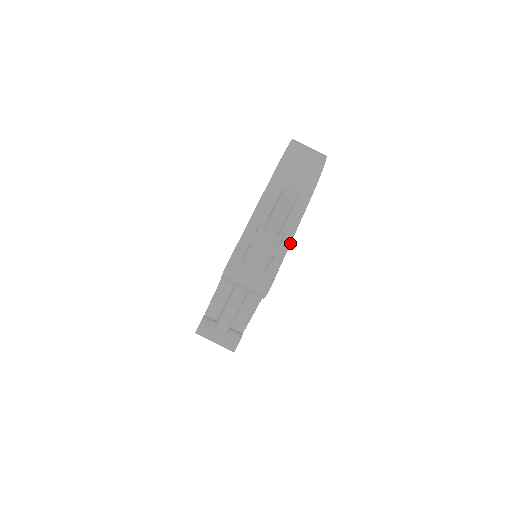
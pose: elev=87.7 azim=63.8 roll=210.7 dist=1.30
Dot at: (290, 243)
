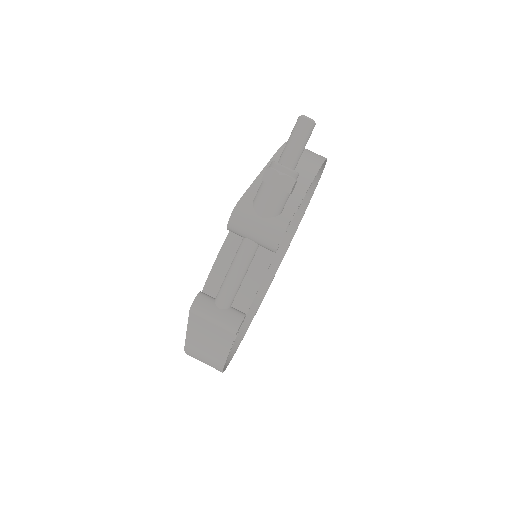
Dot at: (302, 198)
